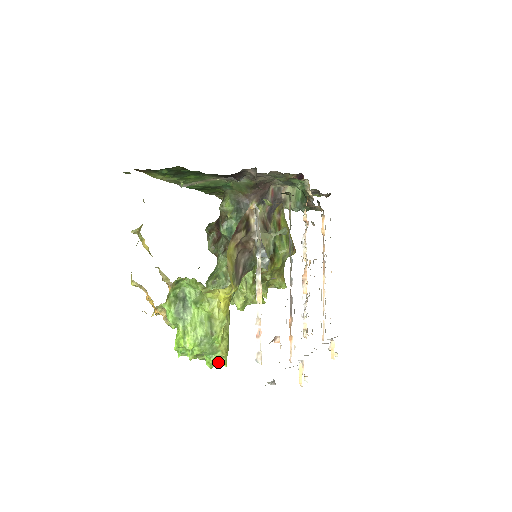
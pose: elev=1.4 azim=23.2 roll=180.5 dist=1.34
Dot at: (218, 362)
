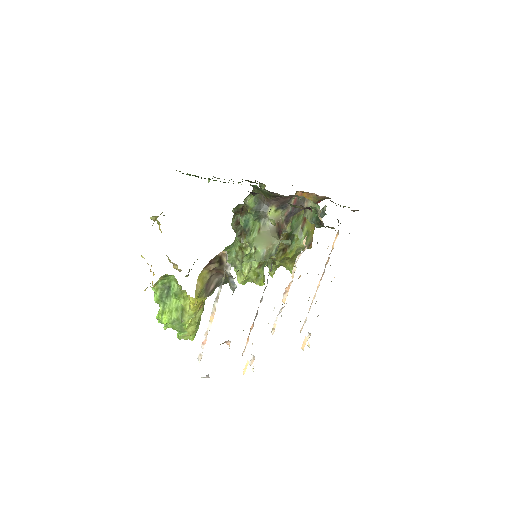
Dot at: (185, 337)
